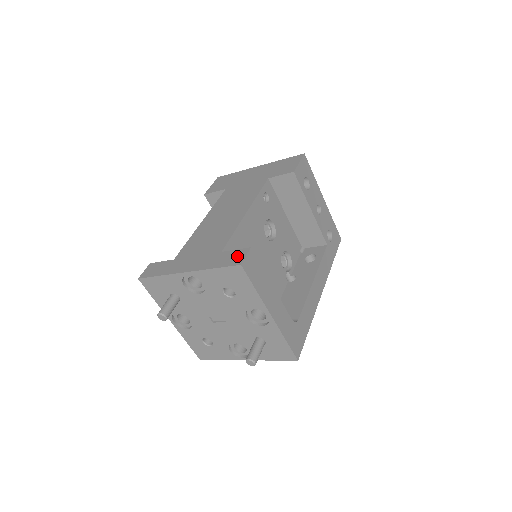
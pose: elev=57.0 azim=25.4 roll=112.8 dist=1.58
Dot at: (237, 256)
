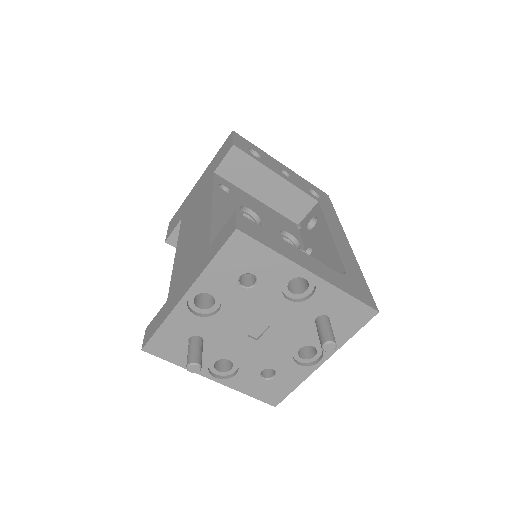
Dot at: (227, 229)
